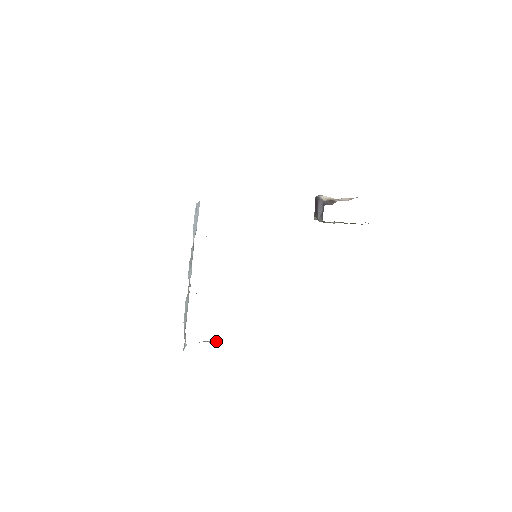
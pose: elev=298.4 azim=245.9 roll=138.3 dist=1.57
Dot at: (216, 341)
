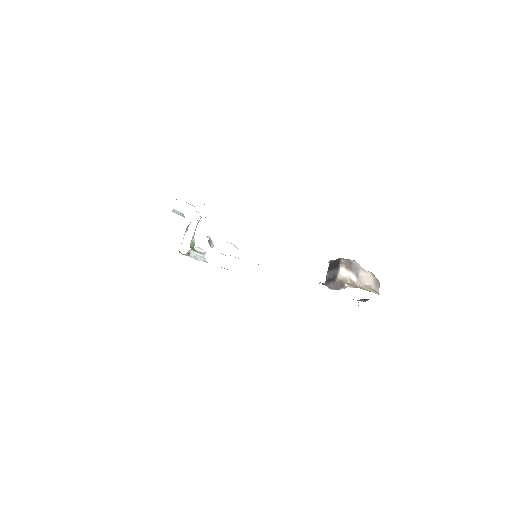
Dot at: (204, 254)
